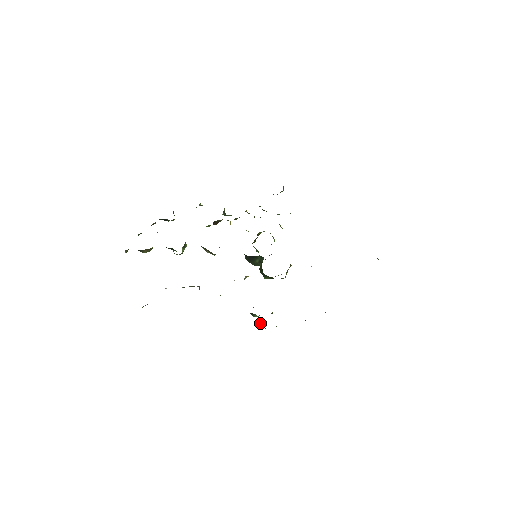
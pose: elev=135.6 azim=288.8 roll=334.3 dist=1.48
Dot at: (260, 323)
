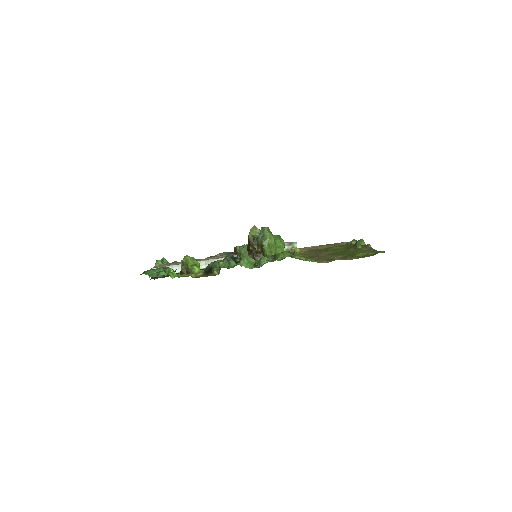
Dot at: occluded
